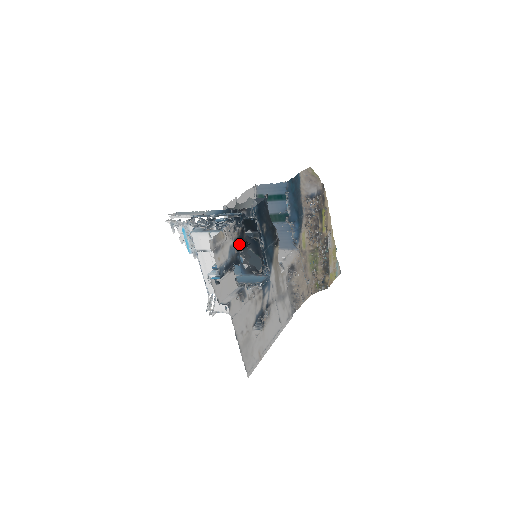
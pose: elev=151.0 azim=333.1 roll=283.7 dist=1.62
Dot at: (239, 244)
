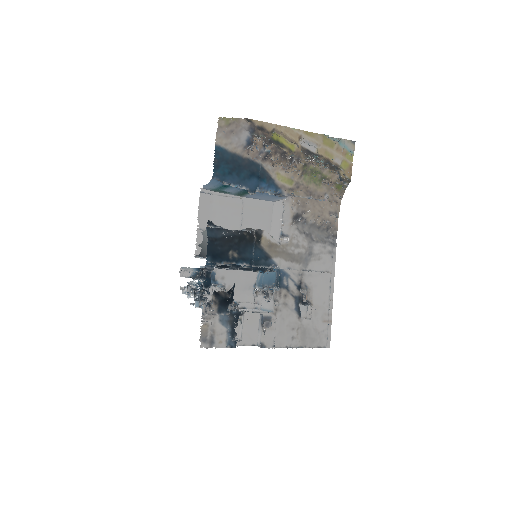
Dot at: (225, 305)
